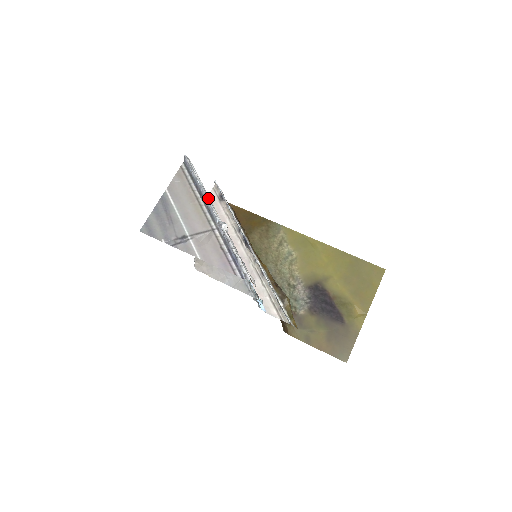
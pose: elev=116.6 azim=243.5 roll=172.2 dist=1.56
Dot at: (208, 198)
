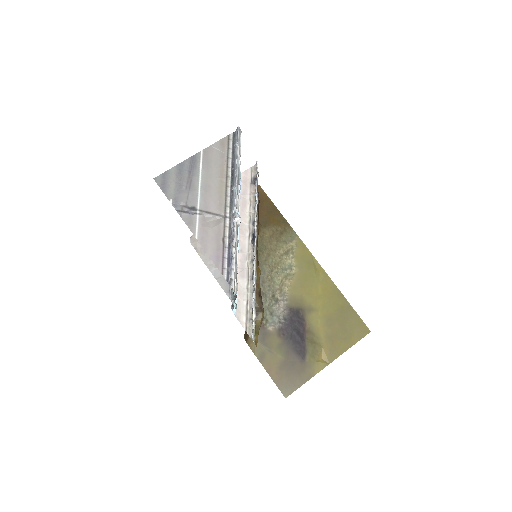
Dot at: (238, 182)
